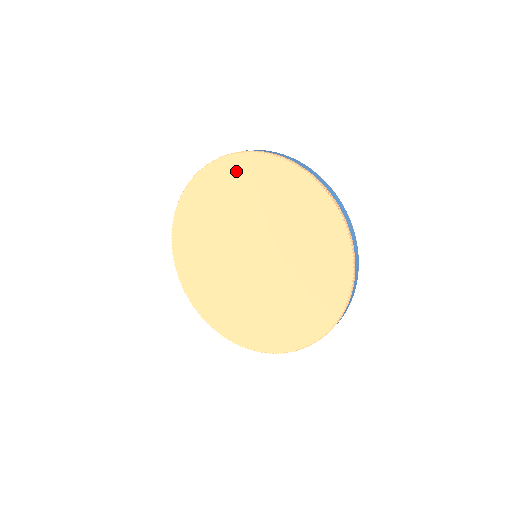
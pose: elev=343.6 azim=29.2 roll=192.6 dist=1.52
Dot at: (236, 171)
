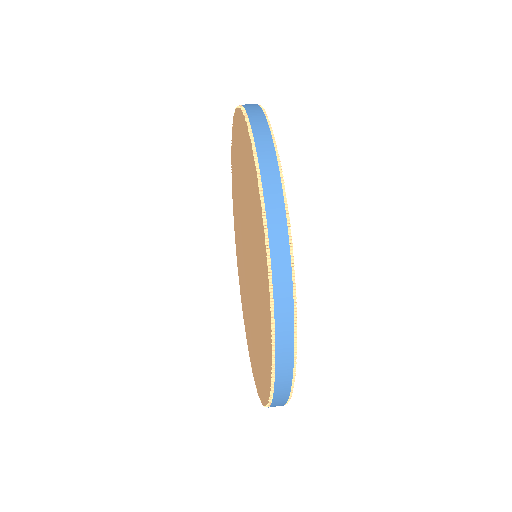
Dot at: (235, 139)
